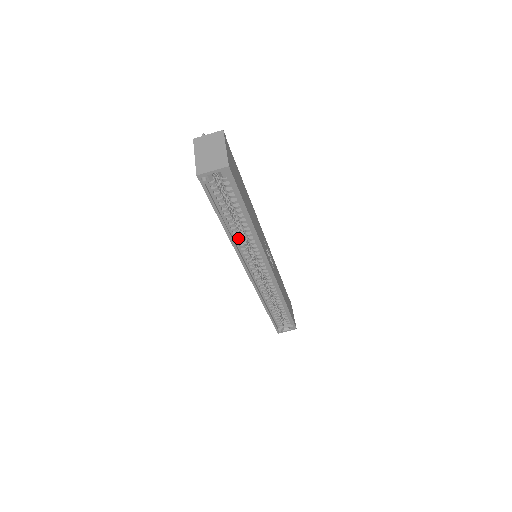
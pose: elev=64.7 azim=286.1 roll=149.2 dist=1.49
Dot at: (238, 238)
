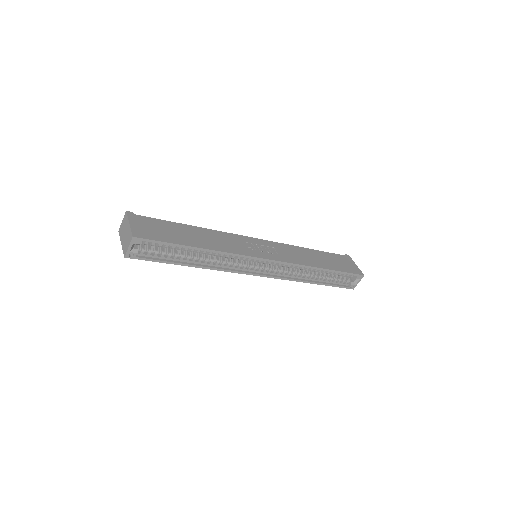
Dot at: (211, 262)
